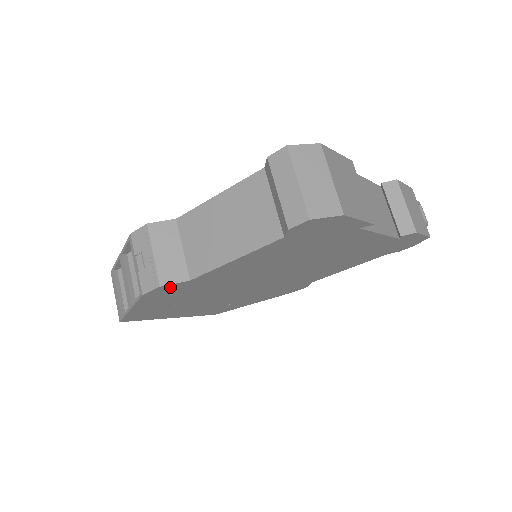
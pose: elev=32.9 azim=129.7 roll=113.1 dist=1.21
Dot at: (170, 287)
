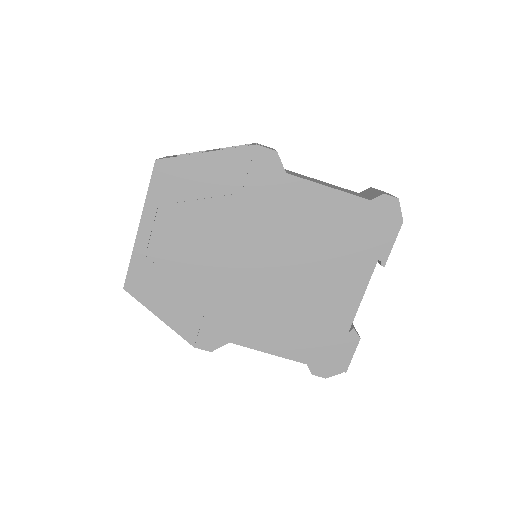
Dot at: (271, 162)
